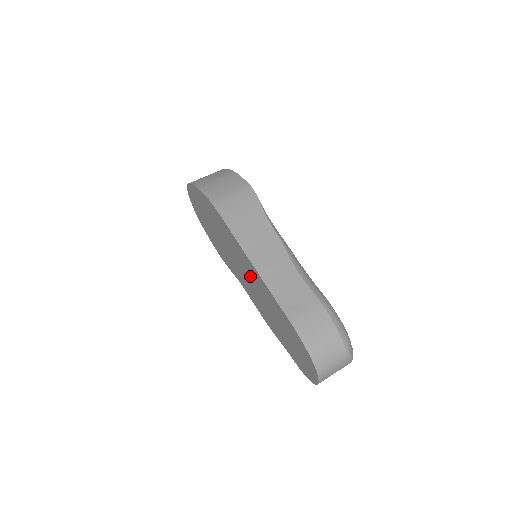
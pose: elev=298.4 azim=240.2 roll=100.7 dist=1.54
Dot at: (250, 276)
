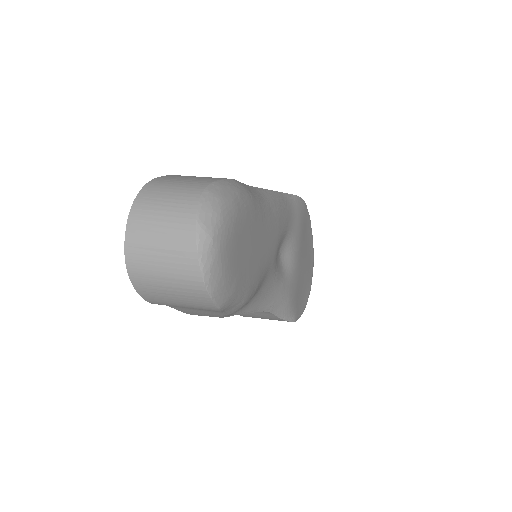
Dot at: occluded
